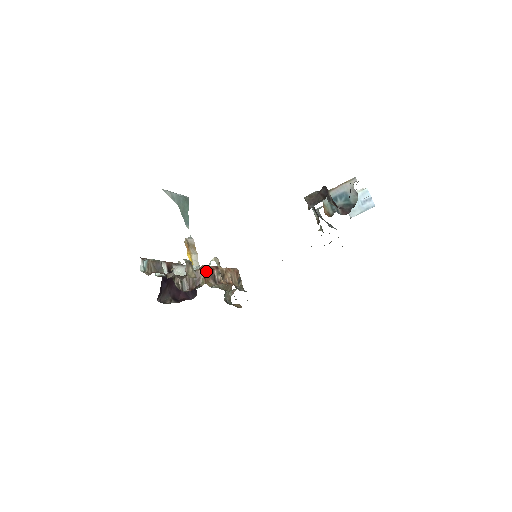
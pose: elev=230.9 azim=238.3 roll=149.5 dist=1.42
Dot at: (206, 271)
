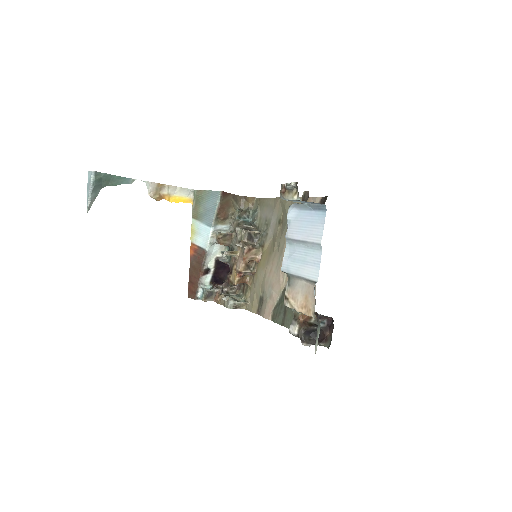
Dot at: (239, 282)
